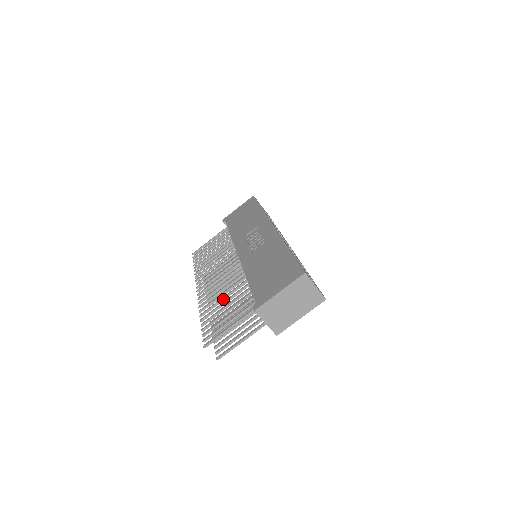
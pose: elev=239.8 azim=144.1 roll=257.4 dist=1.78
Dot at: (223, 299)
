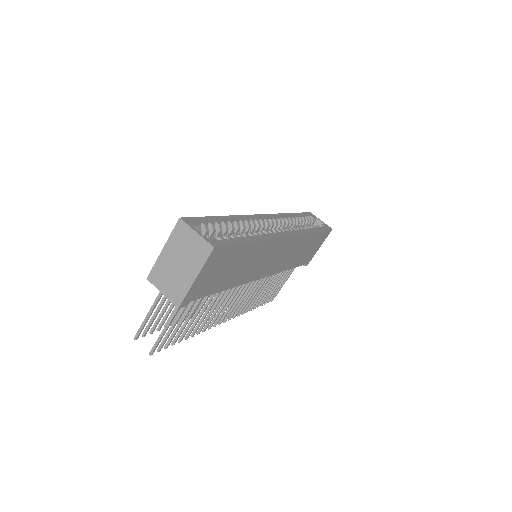
Dot at: occluded
